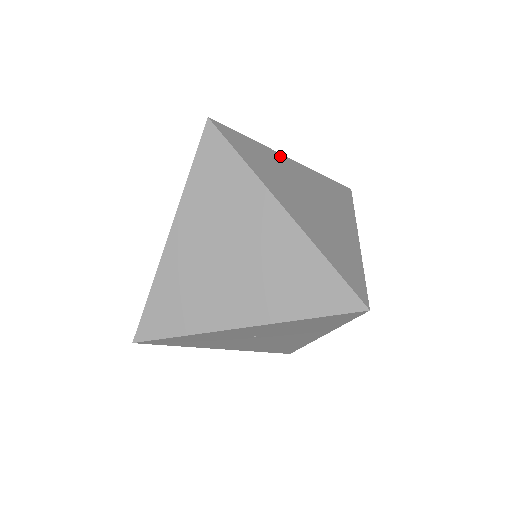
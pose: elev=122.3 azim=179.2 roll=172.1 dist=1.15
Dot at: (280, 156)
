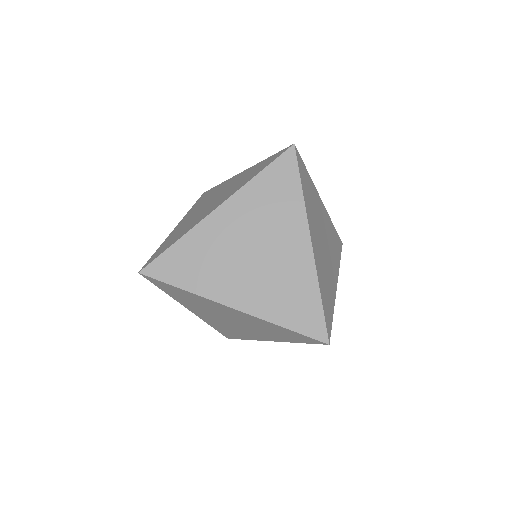
Dot at: (206, 223)
